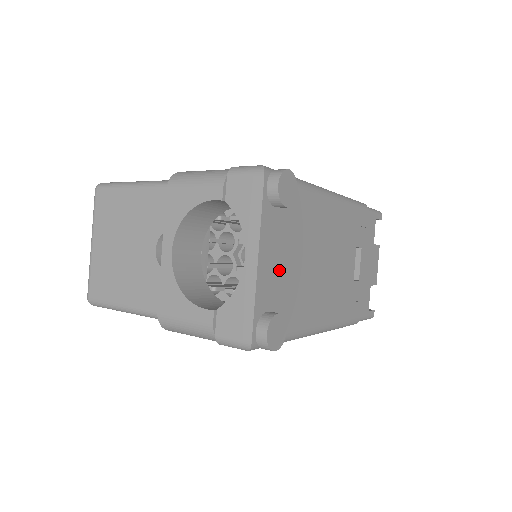
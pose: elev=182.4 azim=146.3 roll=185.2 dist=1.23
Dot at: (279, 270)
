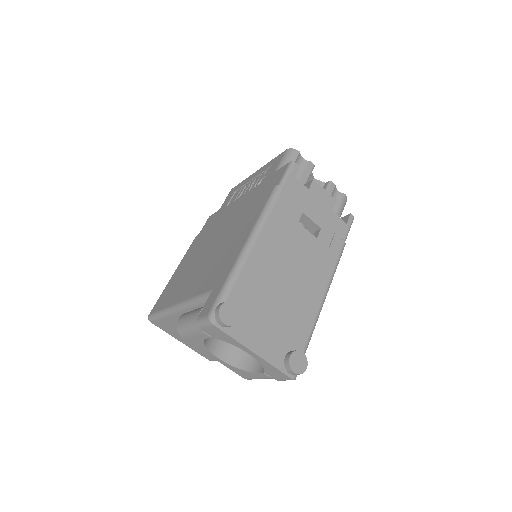
Dot at: (270, 334)
